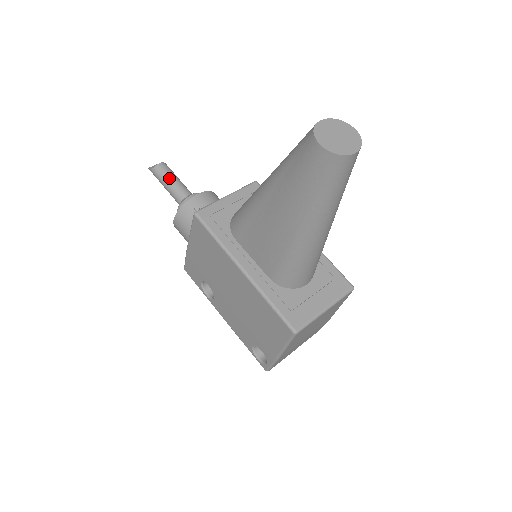
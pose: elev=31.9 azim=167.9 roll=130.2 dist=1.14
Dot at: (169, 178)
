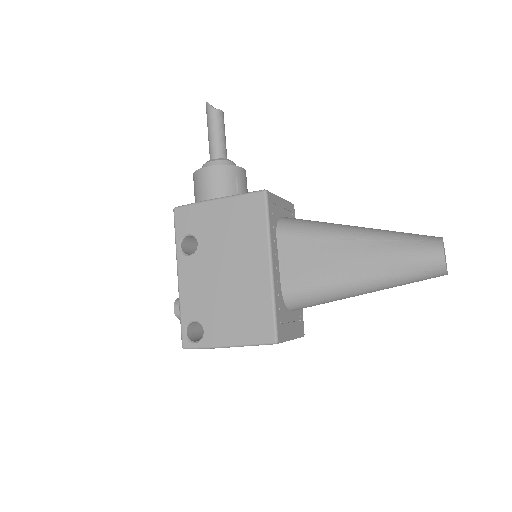
Dot at: (222, 130)
